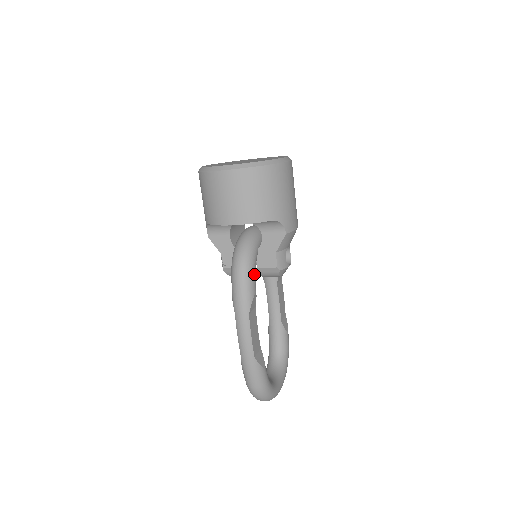
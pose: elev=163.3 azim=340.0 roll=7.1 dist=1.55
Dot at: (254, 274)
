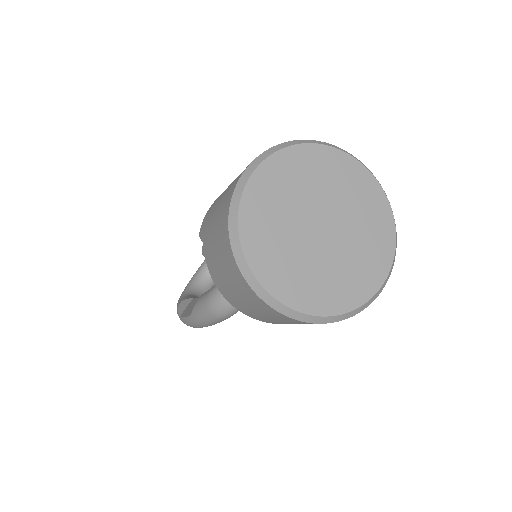
Dot at: occluded
